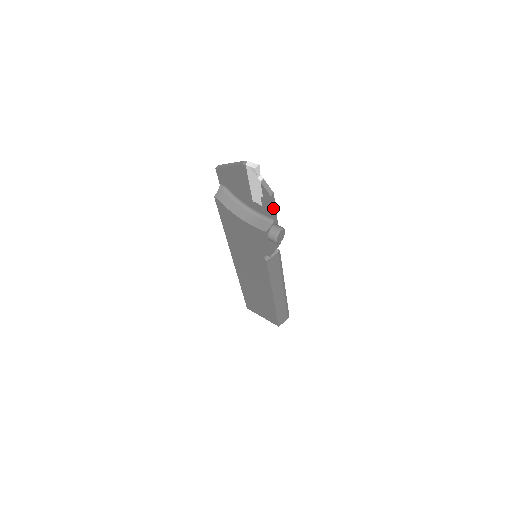
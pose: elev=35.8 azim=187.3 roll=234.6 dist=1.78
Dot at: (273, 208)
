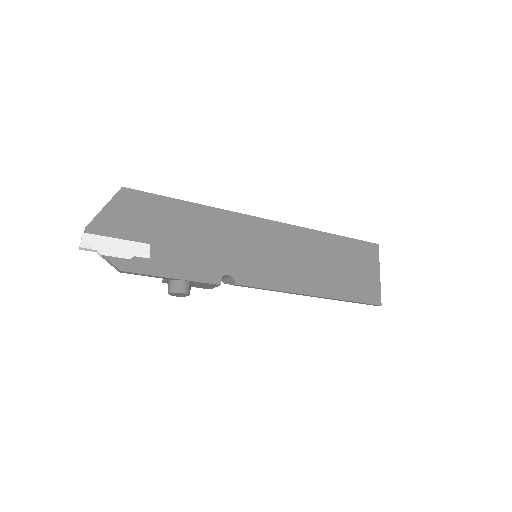
Dot at: (144, 275)
